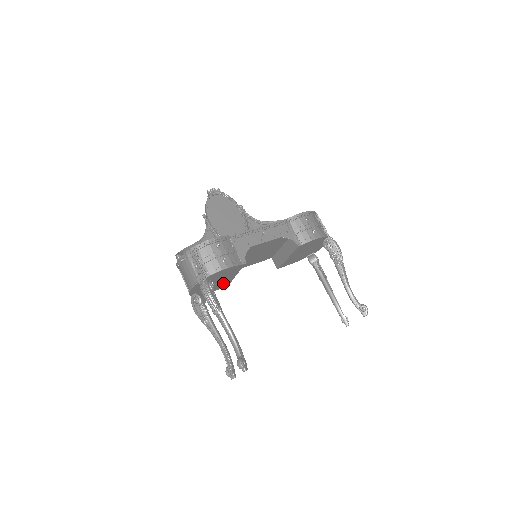
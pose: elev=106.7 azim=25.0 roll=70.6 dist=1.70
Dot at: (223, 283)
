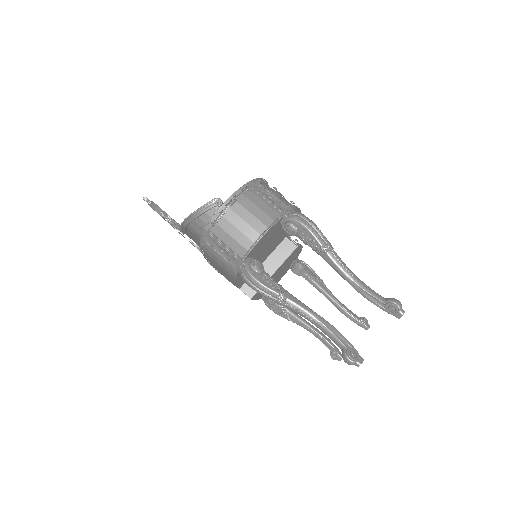
Dot at: occluded
